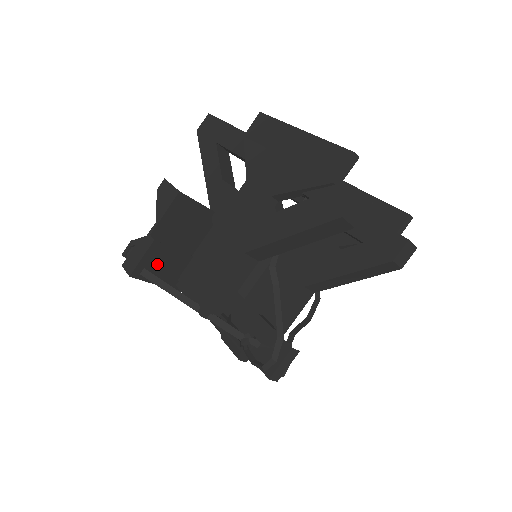
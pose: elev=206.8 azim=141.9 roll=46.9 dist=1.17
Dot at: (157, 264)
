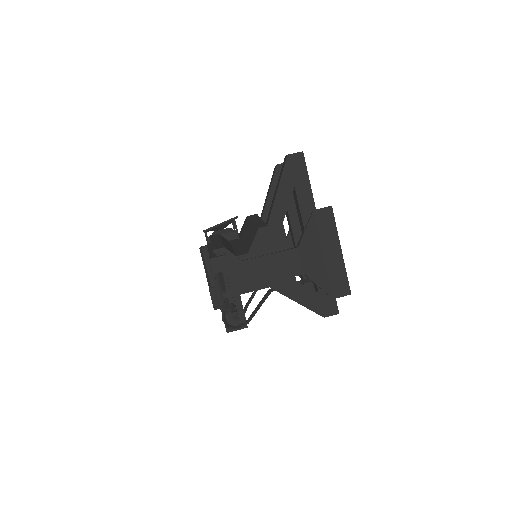
Dot at: occluded
